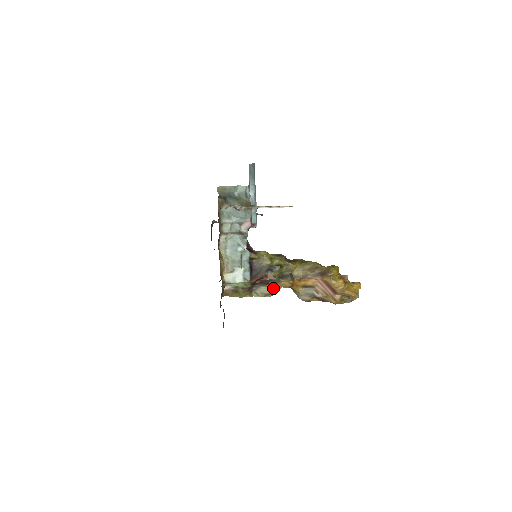
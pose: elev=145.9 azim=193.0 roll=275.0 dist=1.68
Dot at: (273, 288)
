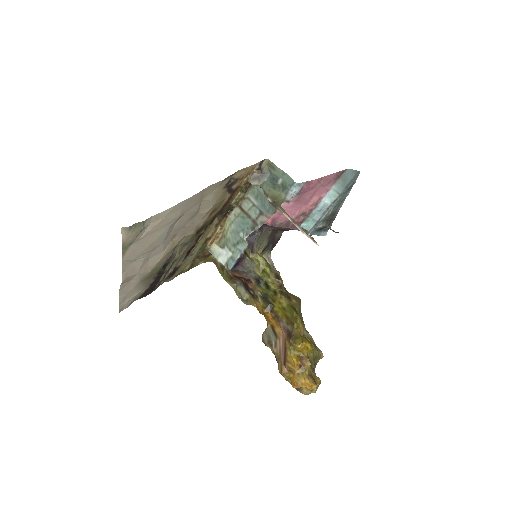
Dot at: (250, 299)
